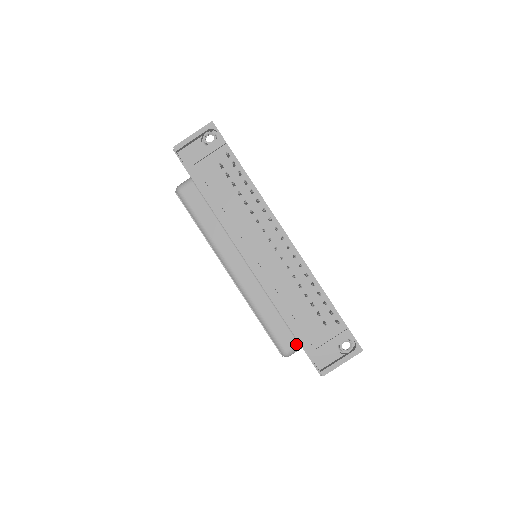
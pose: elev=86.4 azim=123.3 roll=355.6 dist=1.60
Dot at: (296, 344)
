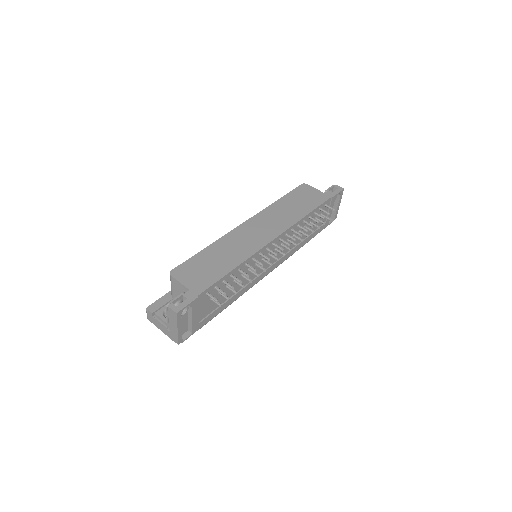
Dot at: occluded
